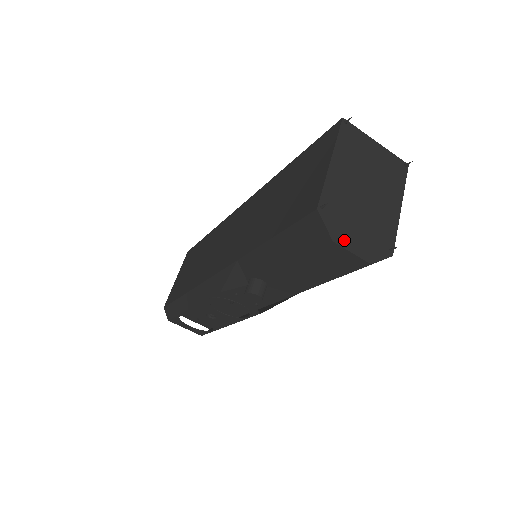
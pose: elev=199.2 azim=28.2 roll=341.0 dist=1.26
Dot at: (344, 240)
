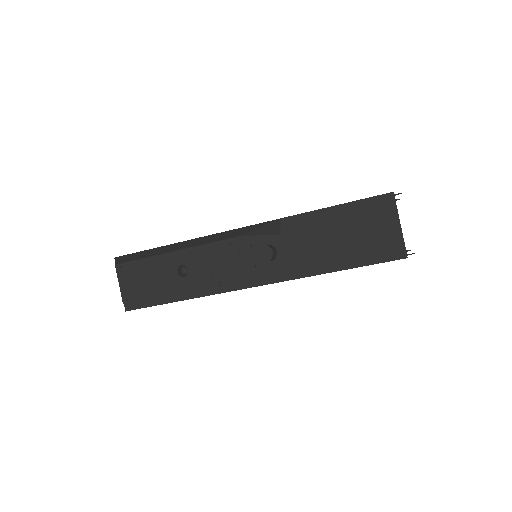
Dot at: occluded
